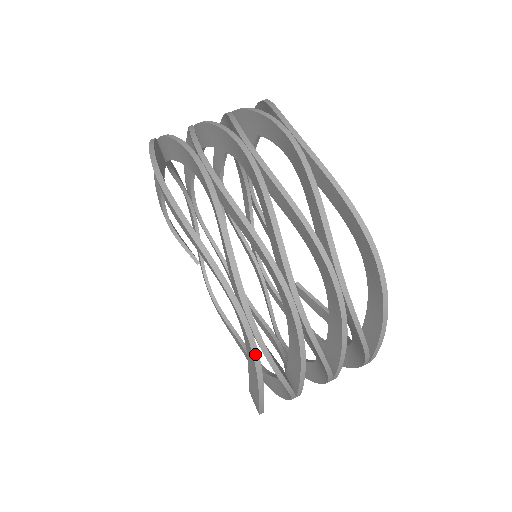
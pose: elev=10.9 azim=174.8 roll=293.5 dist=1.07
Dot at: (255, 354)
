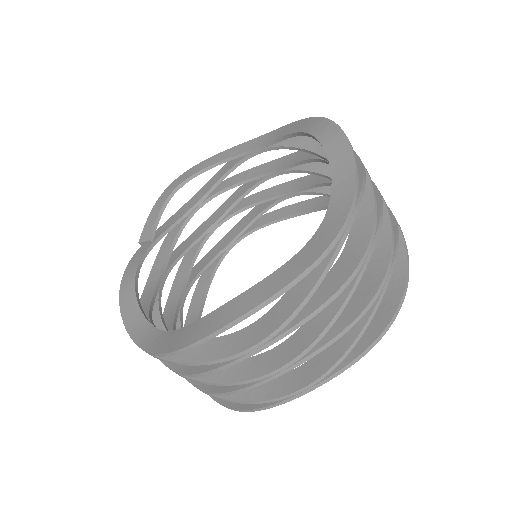
Dot at: (334, 242)
